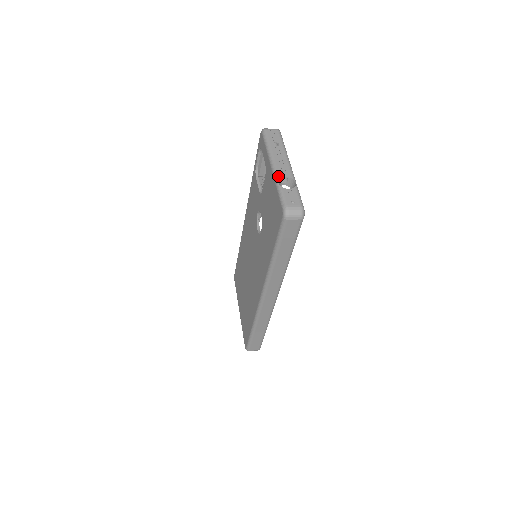
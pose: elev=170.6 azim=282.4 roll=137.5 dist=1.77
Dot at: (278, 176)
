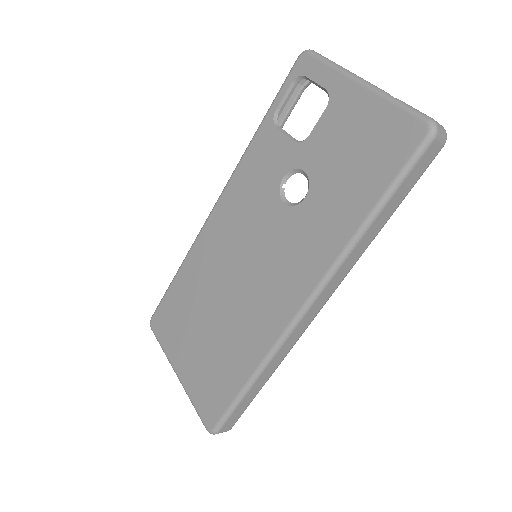
Dot at: (383, 90)
